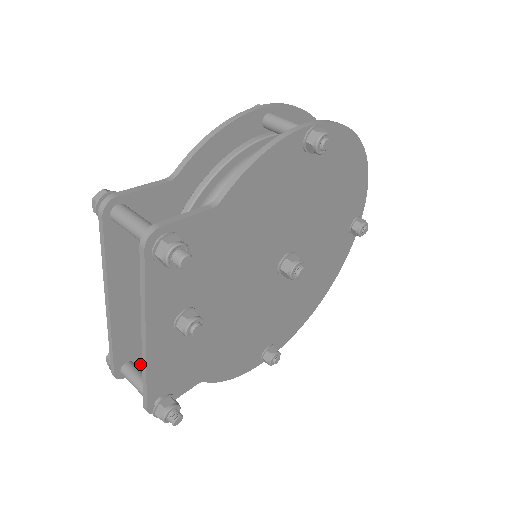
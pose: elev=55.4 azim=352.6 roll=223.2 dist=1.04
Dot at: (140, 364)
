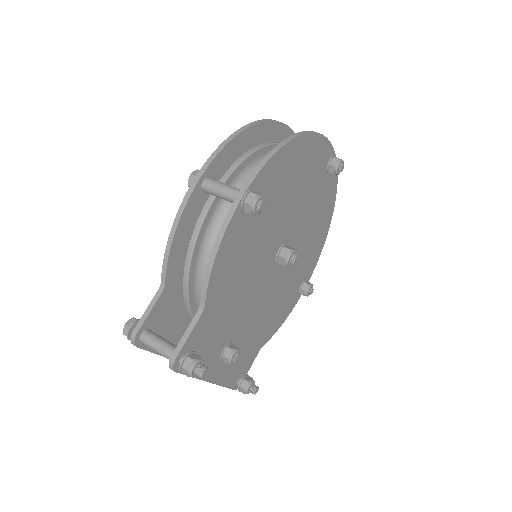
Dot at: occluded
